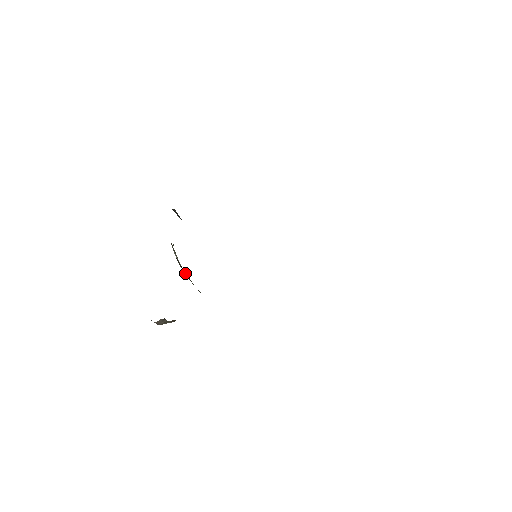
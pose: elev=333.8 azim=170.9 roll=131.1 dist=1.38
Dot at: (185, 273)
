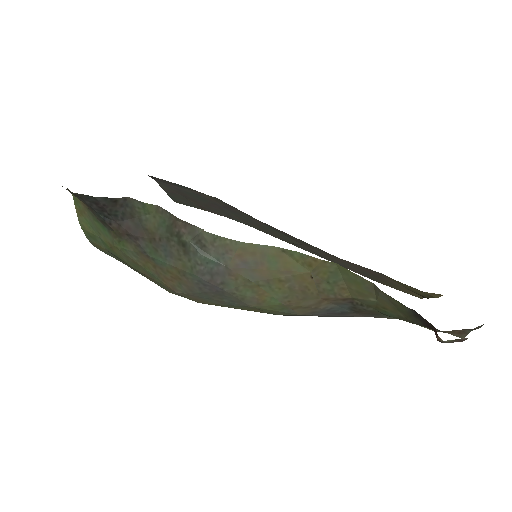
Dot at: (284, 288)
